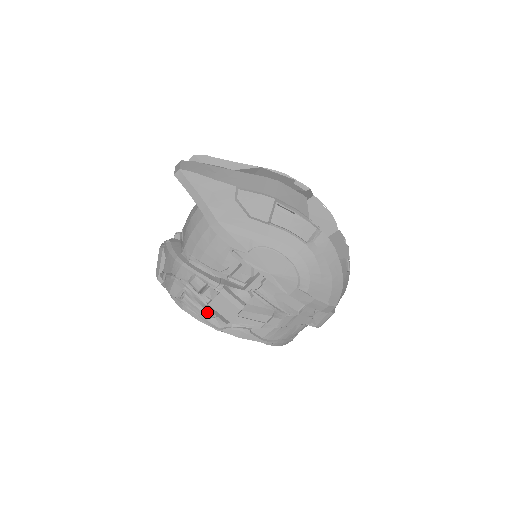
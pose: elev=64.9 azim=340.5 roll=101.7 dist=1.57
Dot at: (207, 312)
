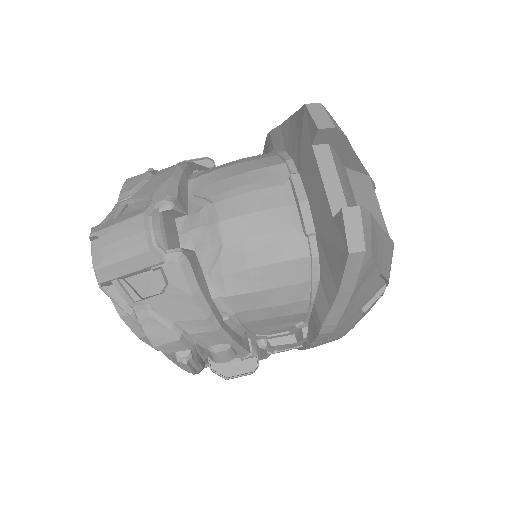
Dot at: occluded
